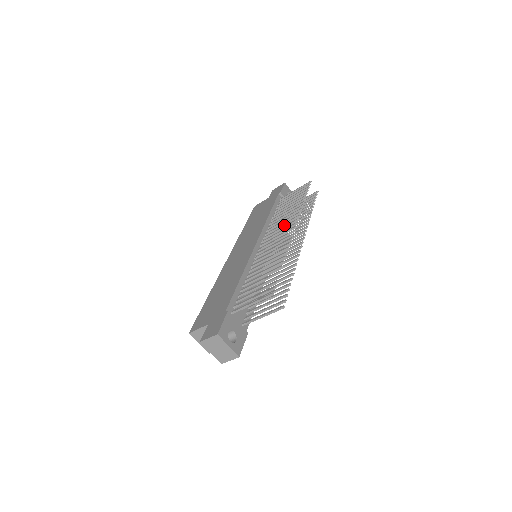
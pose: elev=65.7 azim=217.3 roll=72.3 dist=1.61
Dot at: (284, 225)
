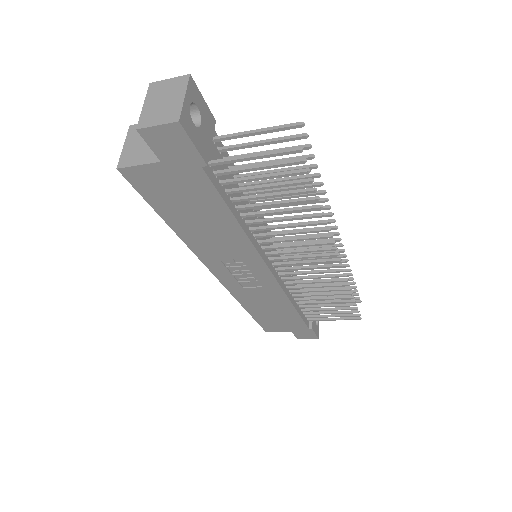
Dot at: (302, 298)
